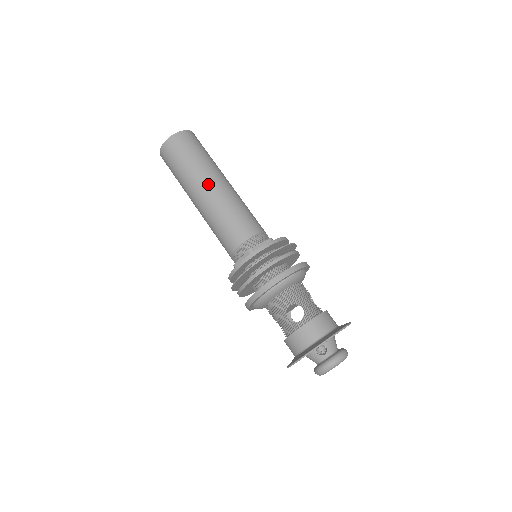
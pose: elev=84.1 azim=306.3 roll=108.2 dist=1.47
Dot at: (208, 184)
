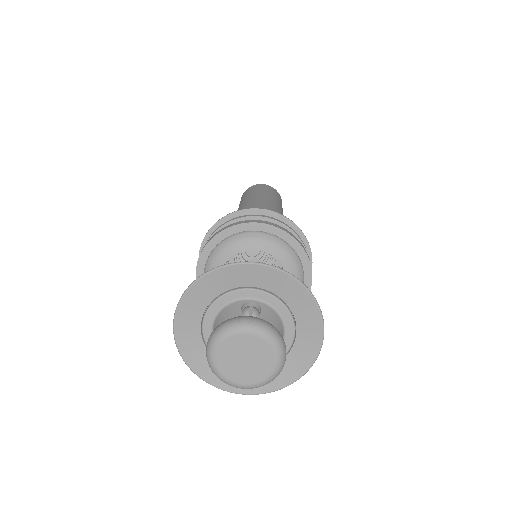
Dot at: (266, 200)
